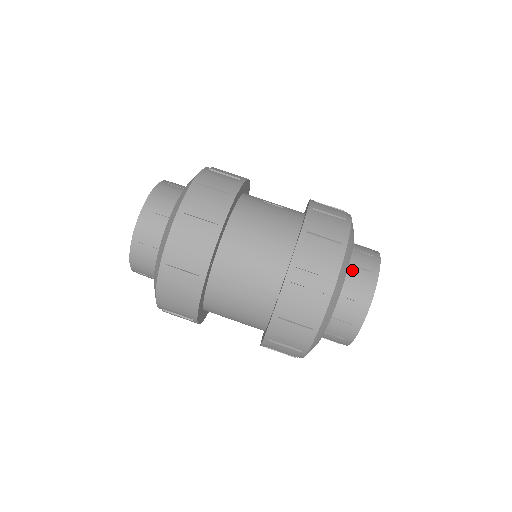
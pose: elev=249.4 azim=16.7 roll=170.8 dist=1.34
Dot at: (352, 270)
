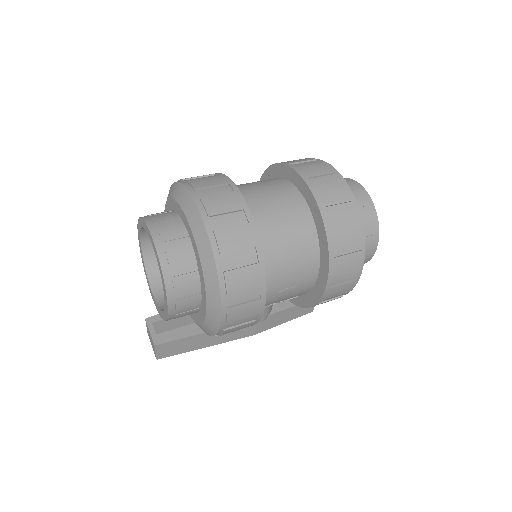
Dot at: occluded
